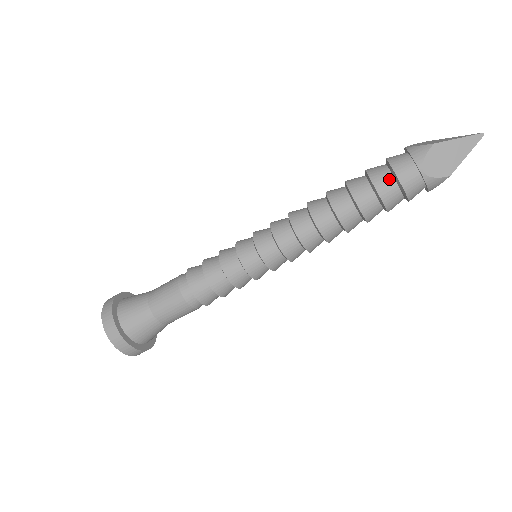
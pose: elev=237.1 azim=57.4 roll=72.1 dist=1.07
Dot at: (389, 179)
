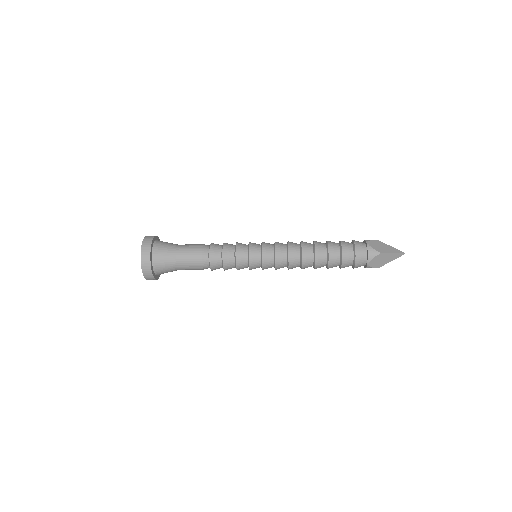
Dot at: (351, 258)
